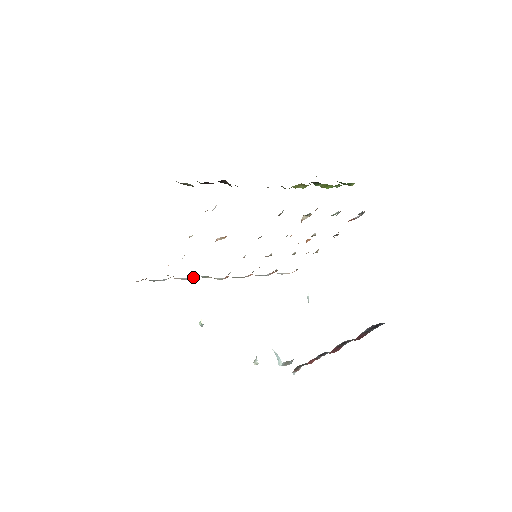
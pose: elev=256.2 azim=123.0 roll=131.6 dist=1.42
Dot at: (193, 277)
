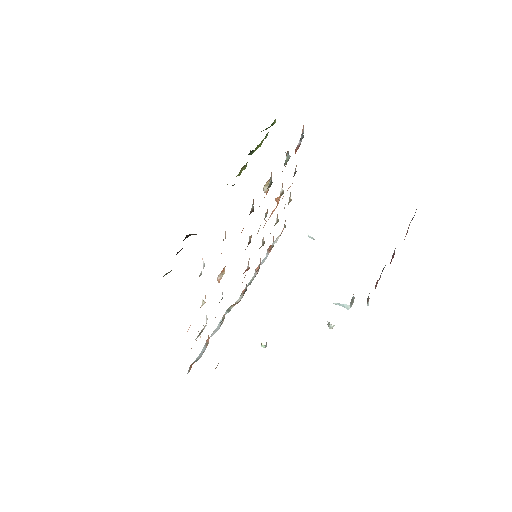
Dot at: (220, 321)
